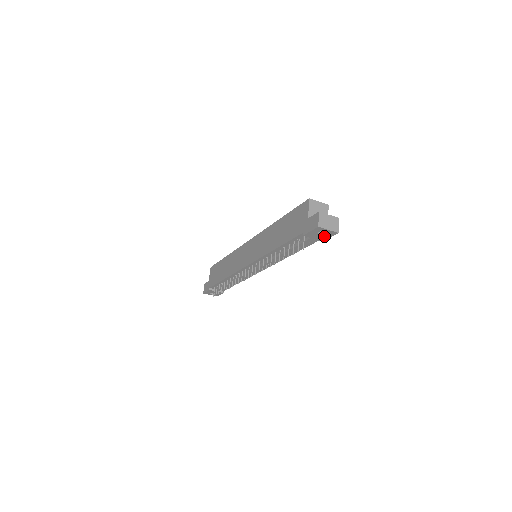
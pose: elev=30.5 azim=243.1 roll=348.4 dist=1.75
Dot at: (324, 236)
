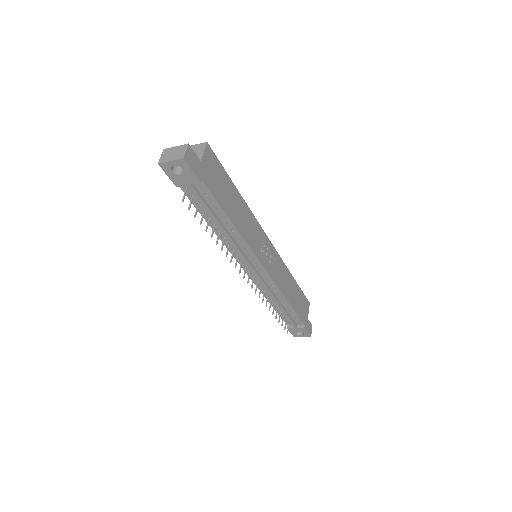
Dot at: (187, 174)
